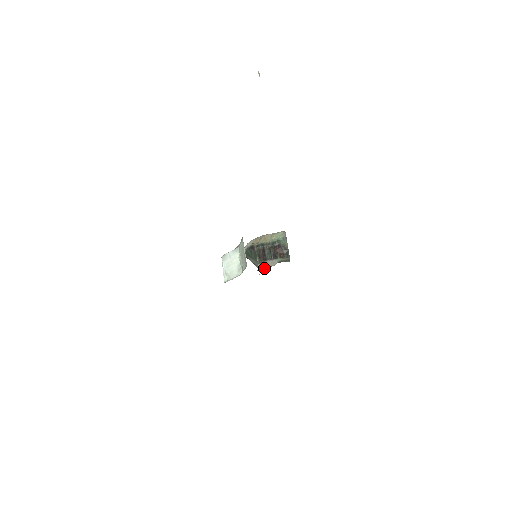
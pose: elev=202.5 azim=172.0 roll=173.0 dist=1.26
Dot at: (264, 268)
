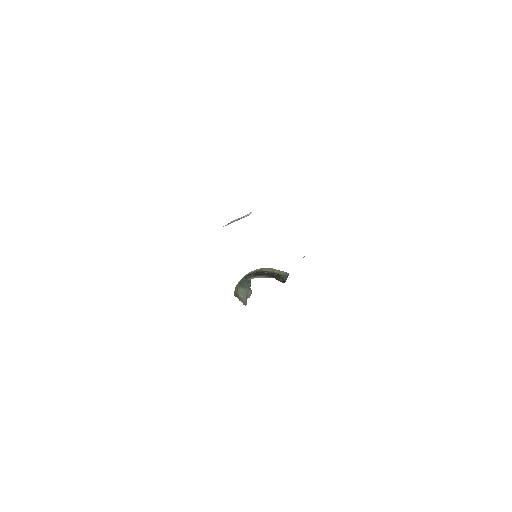
Dot at: occluded
